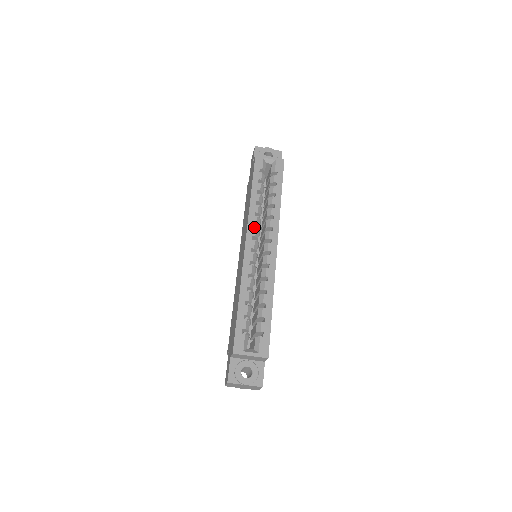
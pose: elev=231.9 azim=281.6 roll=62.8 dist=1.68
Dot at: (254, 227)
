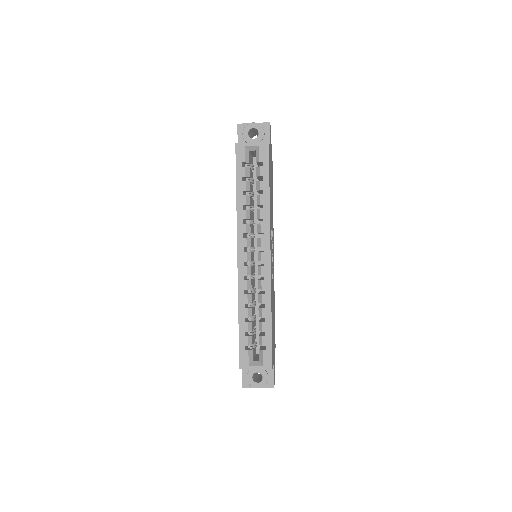
Dot at: (246, 233)
